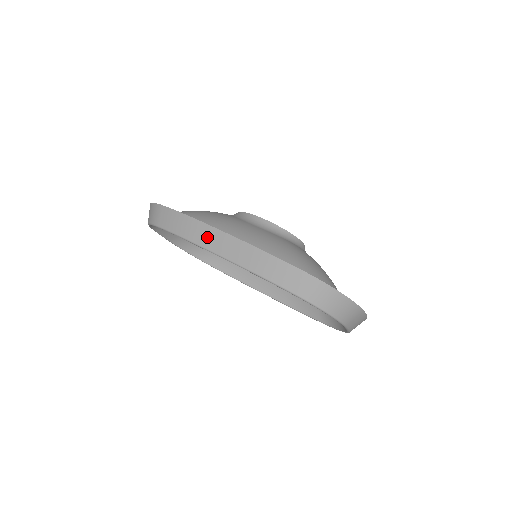
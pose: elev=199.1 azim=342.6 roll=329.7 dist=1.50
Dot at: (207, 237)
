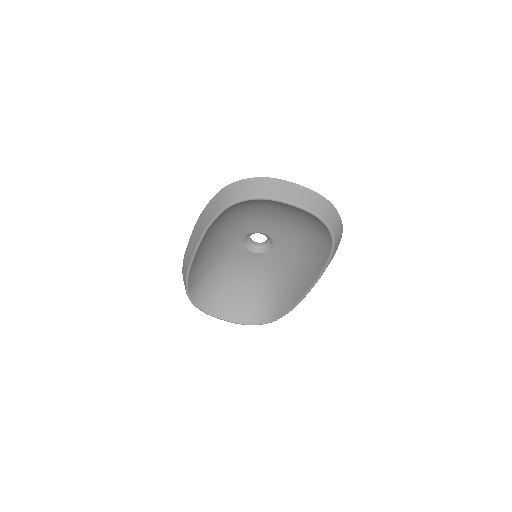
Dot at: (188, 254)
